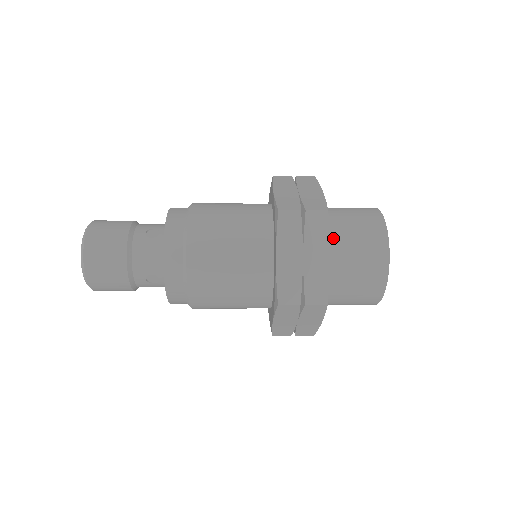
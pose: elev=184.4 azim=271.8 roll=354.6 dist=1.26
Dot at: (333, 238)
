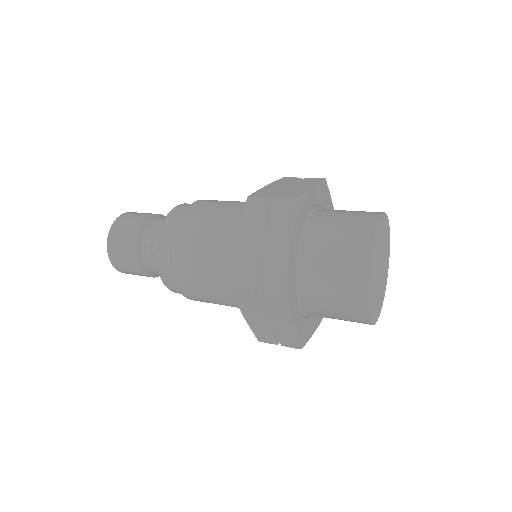
Dot at: (306, 293)
